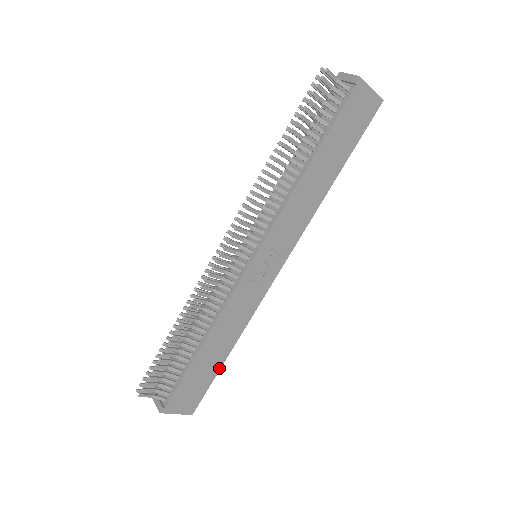
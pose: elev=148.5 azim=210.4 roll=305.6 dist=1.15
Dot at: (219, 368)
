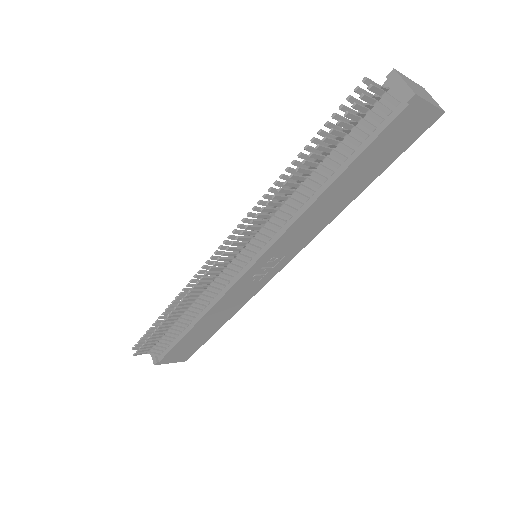
Dot at: (212, 335)
